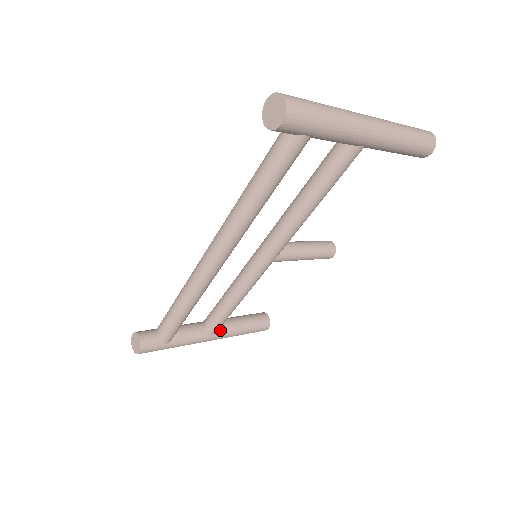
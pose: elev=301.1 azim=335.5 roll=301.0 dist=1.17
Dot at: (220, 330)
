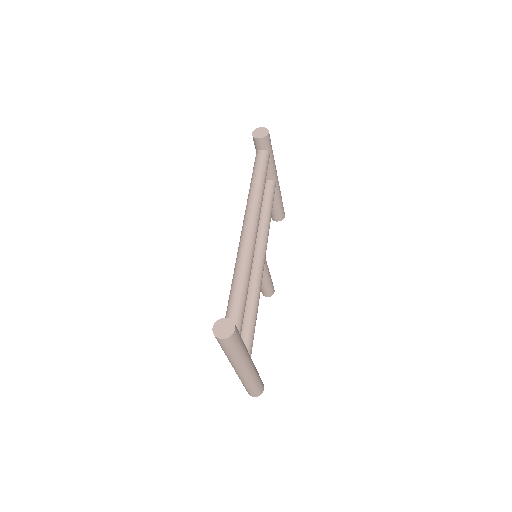
Dot at: occluded
